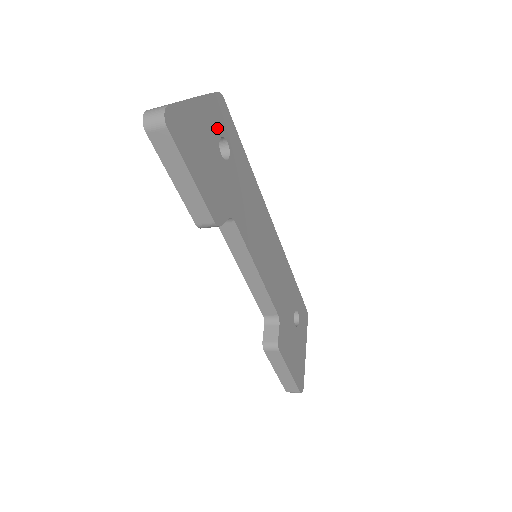
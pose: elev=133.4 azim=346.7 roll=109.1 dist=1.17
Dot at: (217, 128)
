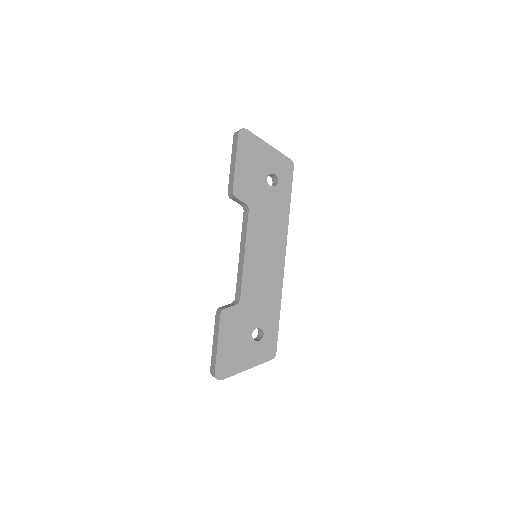
Dot at: (275, 168)
